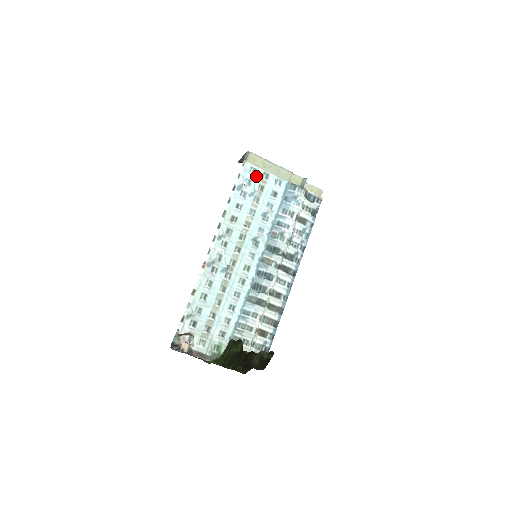
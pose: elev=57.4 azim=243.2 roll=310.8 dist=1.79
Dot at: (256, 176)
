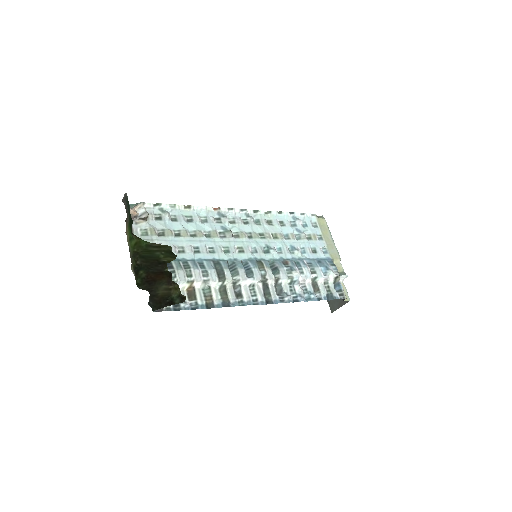
Dot at: (313, 229)
